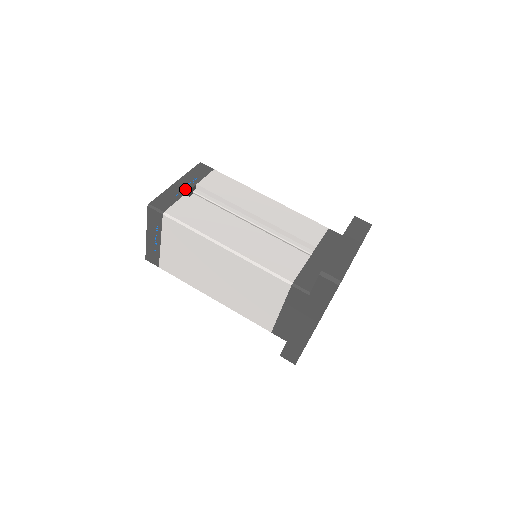
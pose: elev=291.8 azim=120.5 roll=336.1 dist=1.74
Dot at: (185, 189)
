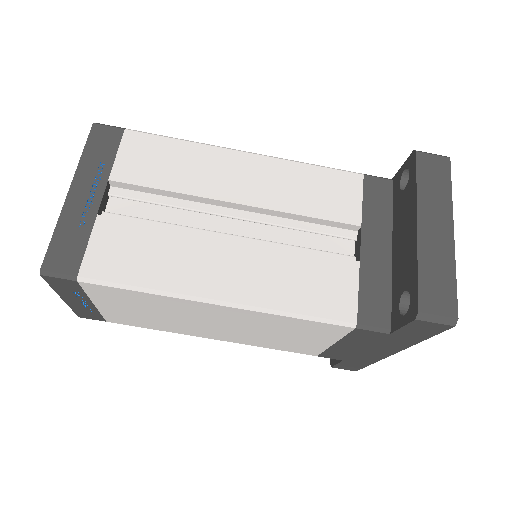
Dot at: (92, 202)
